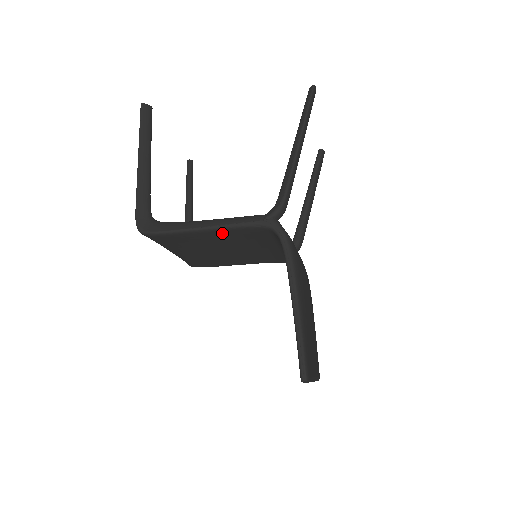
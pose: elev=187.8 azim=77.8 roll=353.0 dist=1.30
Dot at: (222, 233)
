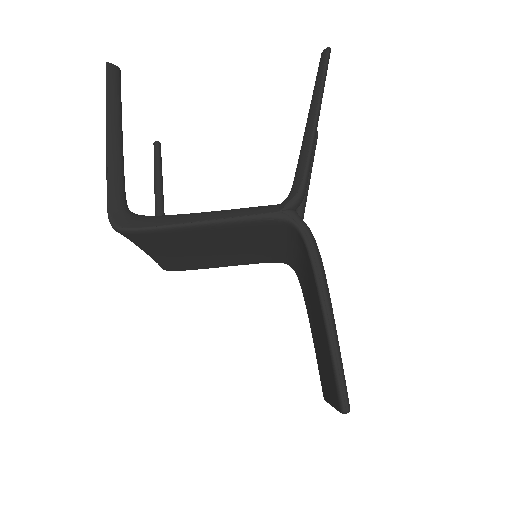
Dot at: (223, 228)
